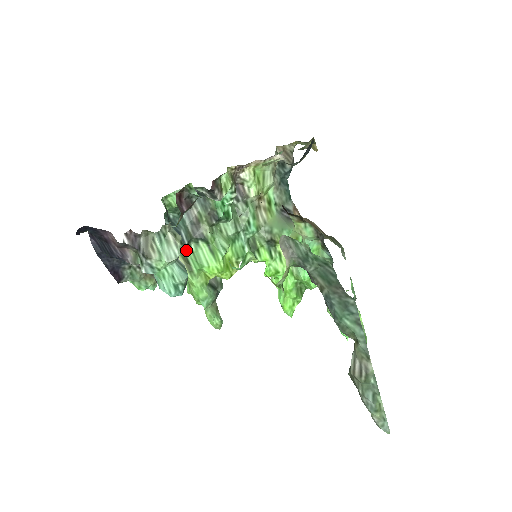
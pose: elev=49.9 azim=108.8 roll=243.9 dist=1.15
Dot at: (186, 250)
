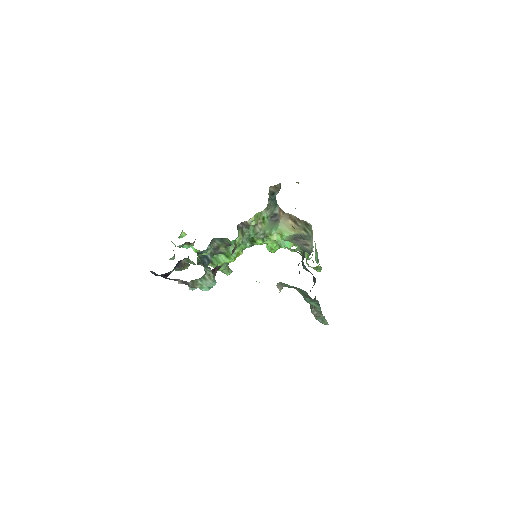
Dot at: occluded
